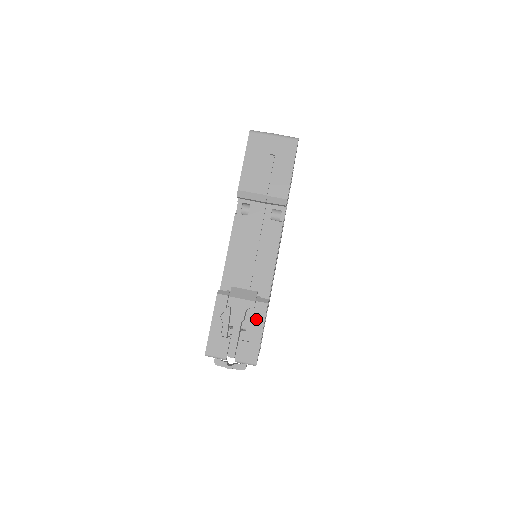
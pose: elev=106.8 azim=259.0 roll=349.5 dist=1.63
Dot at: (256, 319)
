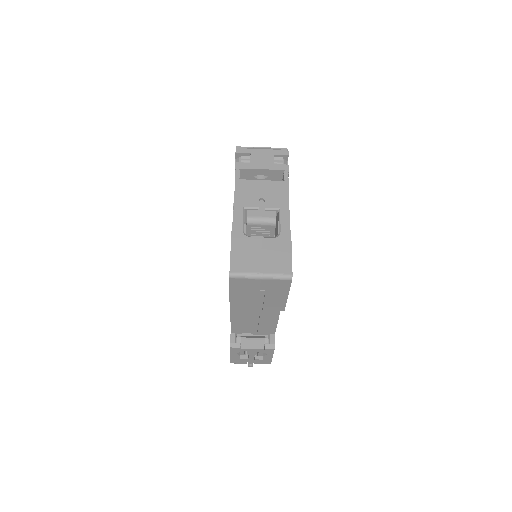
Dot at: (266, 354)
